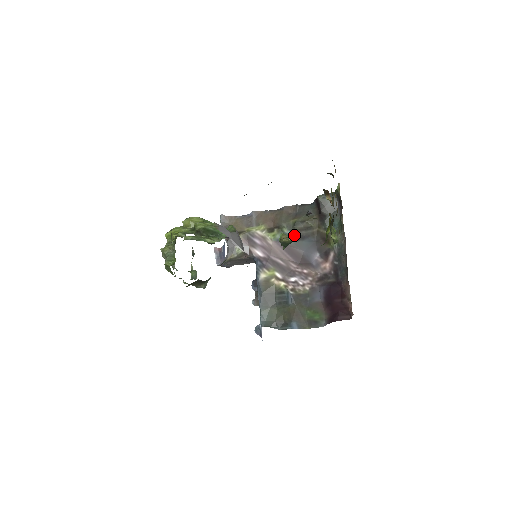
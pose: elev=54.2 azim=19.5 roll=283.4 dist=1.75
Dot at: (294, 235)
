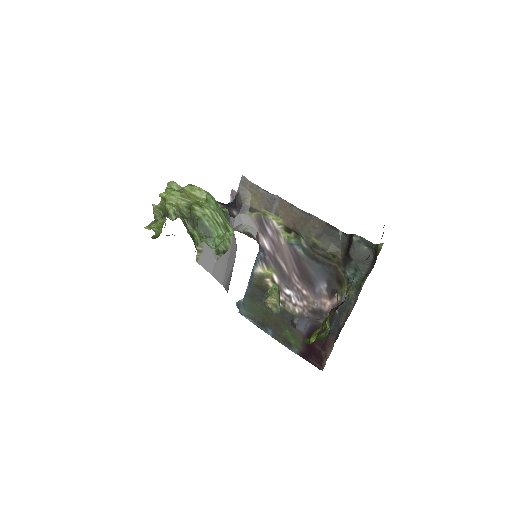
Dot at: (309, 252)
